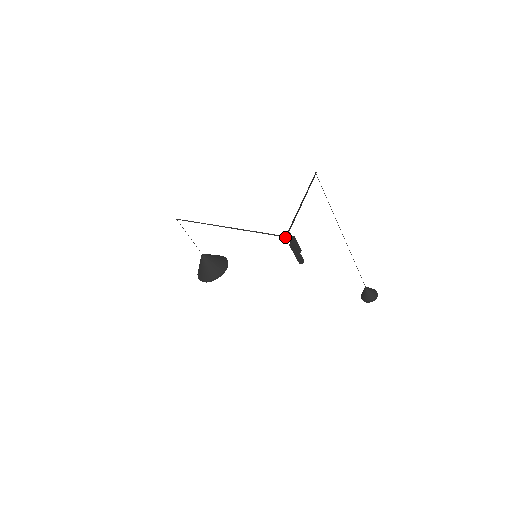
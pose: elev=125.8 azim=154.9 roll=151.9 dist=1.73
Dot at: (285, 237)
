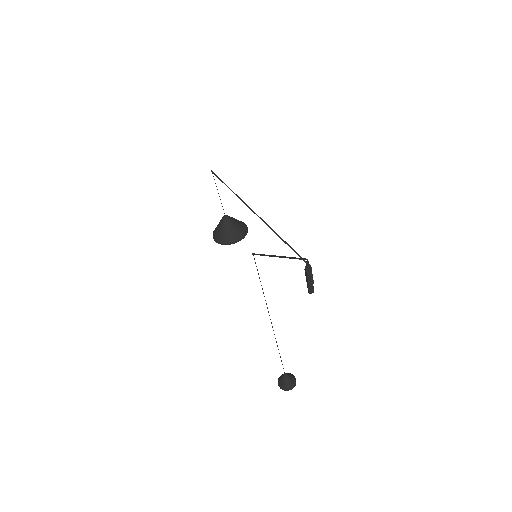
Dot at: (304, 261)
